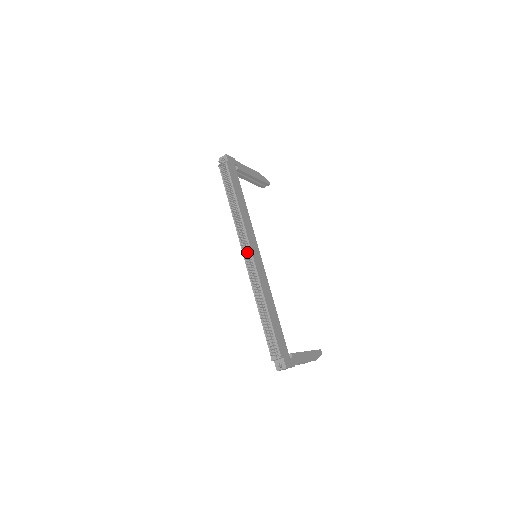
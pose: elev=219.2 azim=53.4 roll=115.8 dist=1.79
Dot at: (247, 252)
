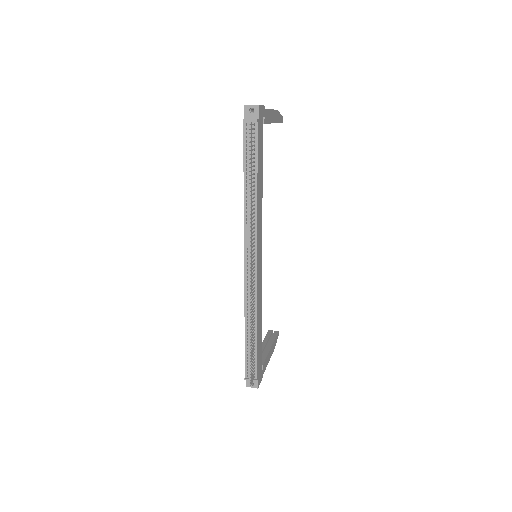
Dot at: occluded
